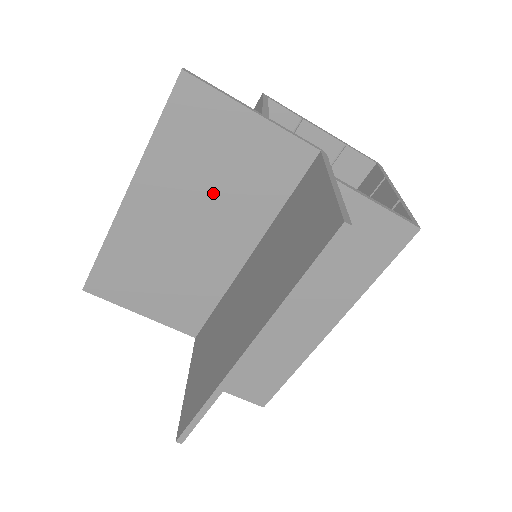
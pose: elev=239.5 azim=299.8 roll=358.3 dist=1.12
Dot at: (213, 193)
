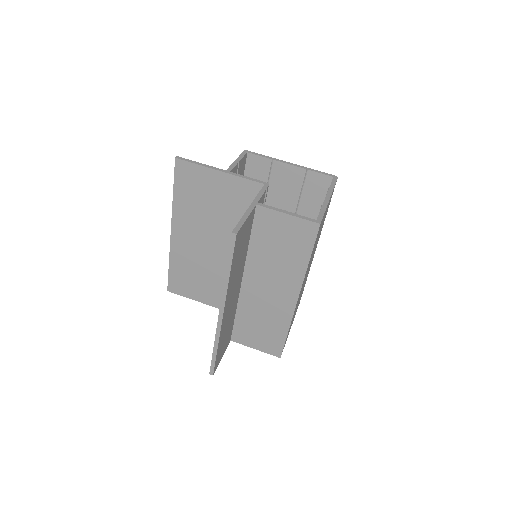
Dot at: (215, 221)
